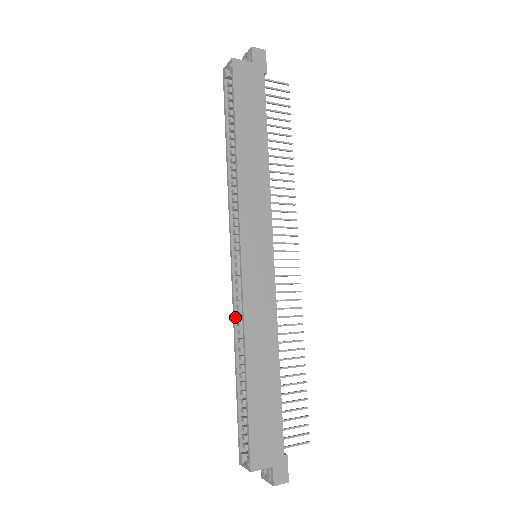
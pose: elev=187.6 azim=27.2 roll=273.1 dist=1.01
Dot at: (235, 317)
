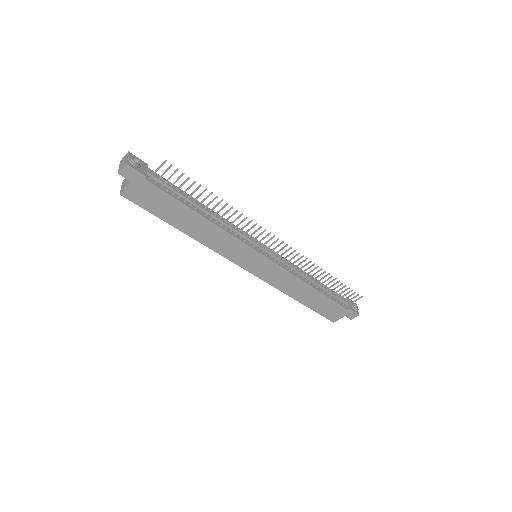
Dot at: occluded
